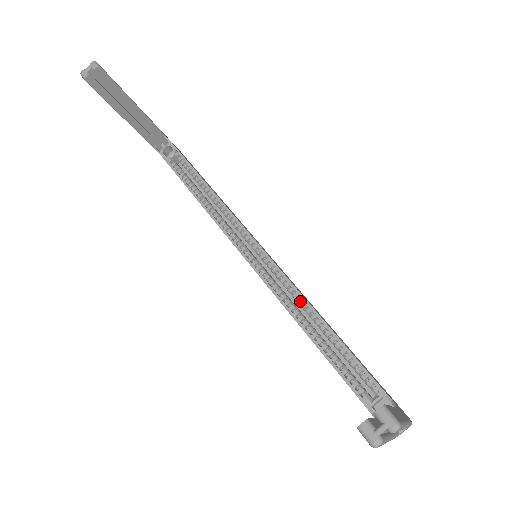
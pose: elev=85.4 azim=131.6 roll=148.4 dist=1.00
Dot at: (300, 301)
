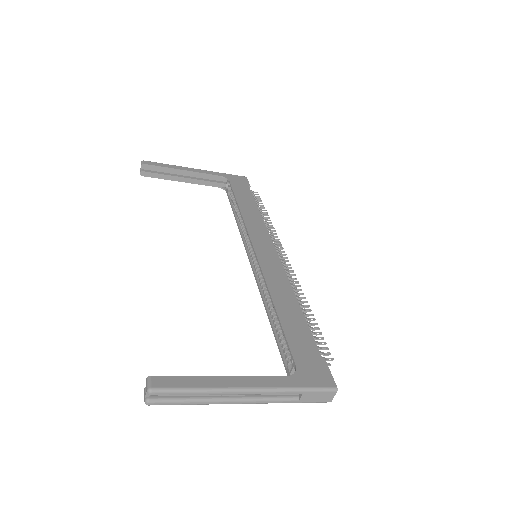
Dot at: (267, 289)
